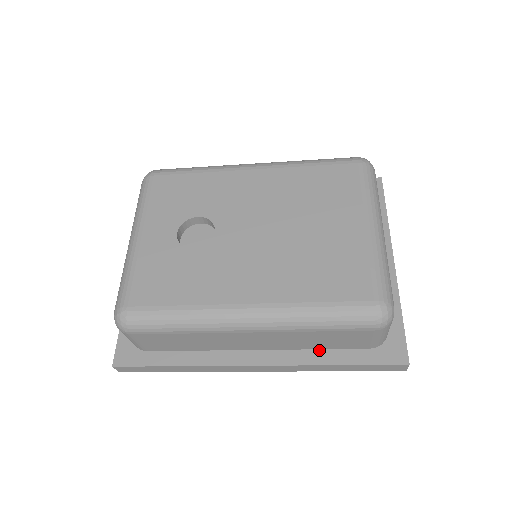
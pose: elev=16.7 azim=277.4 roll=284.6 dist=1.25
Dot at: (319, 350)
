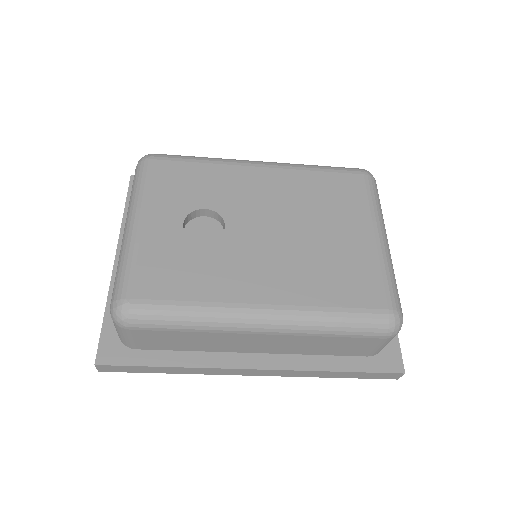
Dot at: (320, 356)
